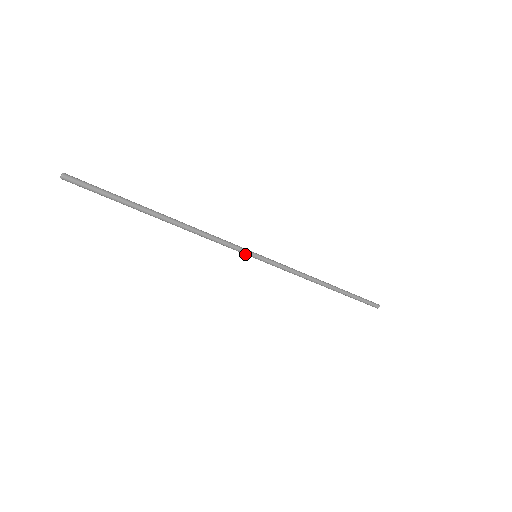
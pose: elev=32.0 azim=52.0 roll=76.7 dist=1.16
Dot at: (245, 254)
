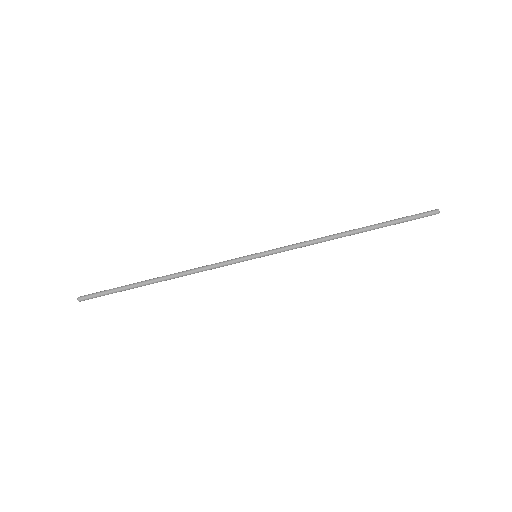
Dot at: occluded
